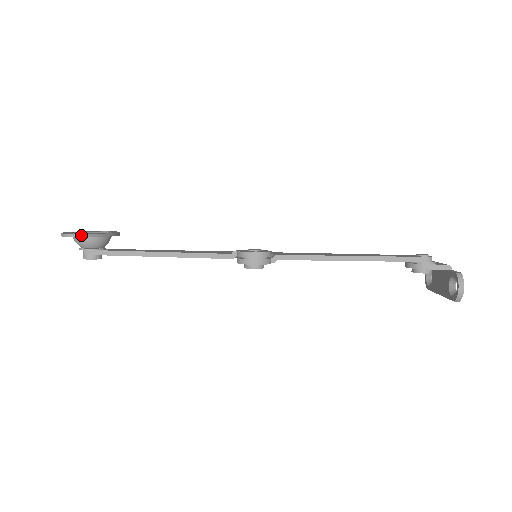
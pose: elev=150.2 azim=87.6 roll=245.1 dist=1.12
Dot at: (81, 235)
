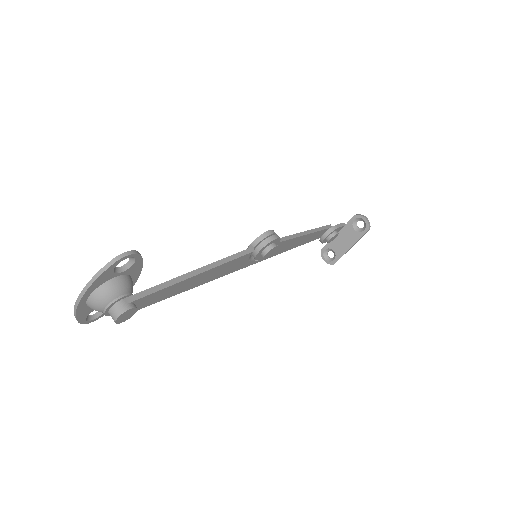
Dot at: (136, 252)
